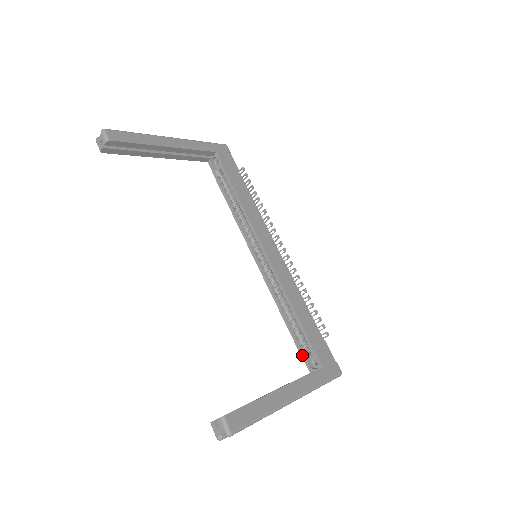
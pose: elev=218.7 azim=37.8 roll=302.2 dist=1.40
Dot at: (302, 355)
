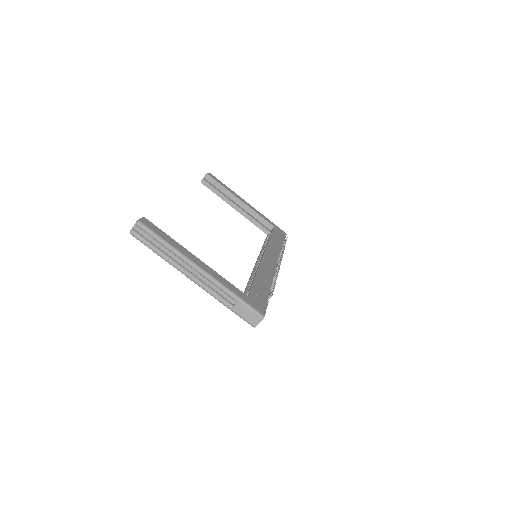
Dot at: occluded
